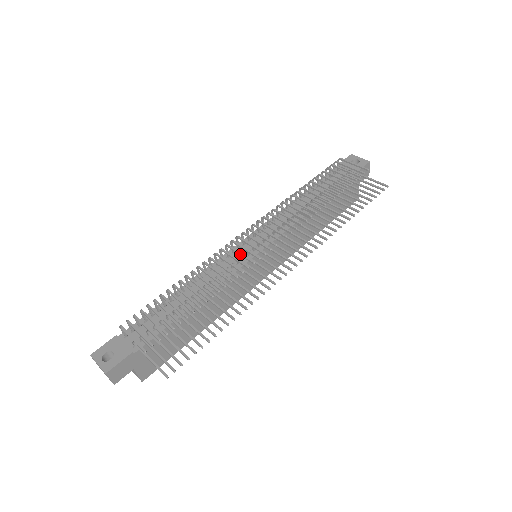
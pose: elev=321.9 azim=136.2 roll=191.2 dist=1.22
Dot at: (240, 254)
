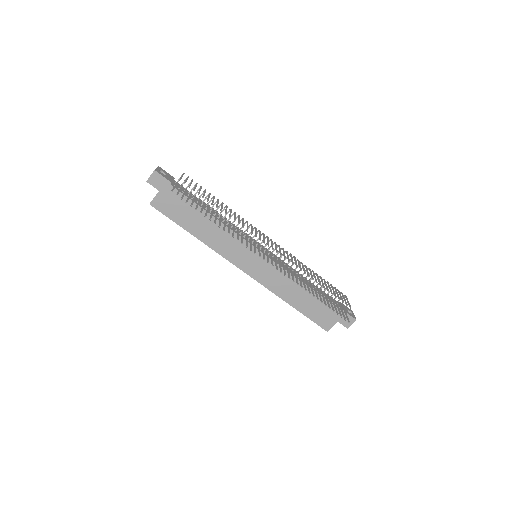
Dot at: (256, 231)
